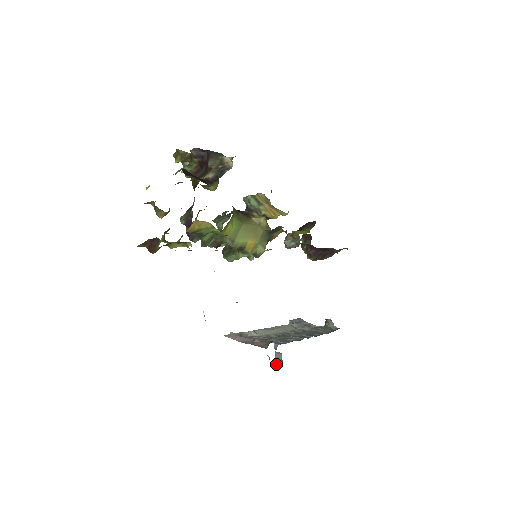
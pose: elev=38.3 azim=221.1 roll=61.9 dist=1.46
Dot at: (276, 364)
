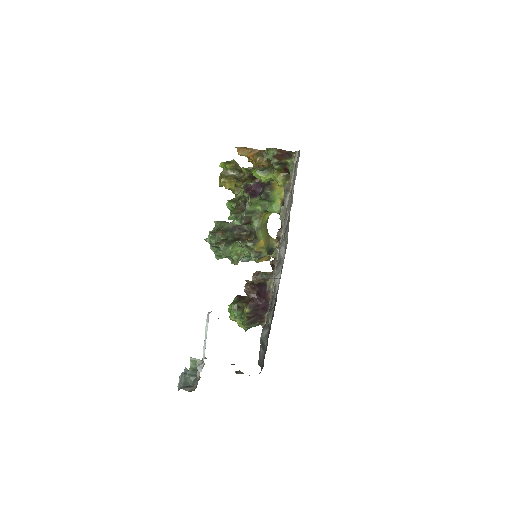
Dot at: (184, 388)
